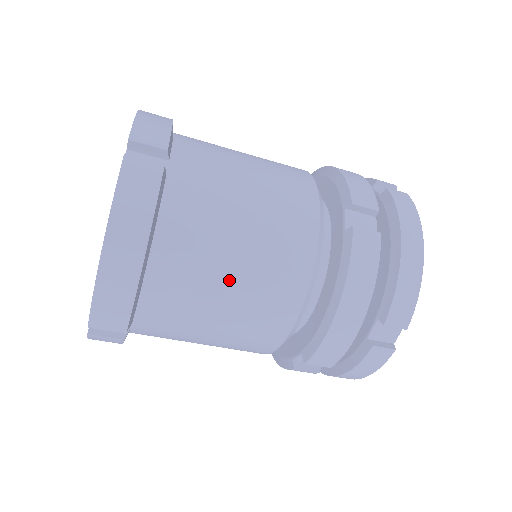
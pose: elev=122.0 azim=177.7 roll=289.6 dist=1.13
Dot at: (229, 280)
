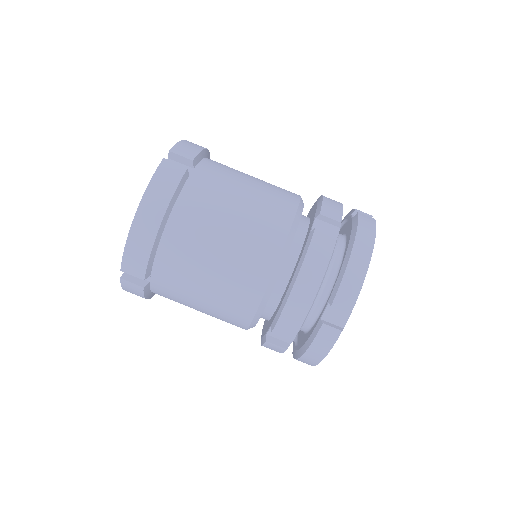
Dot at: (218, 251)
